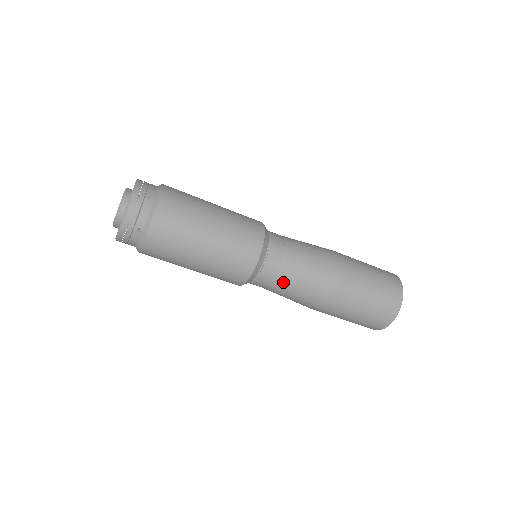
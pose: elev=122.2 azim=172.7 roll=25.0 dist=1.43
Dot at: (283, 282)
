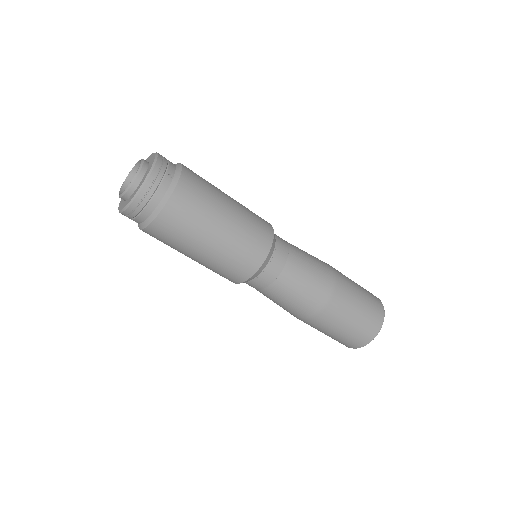
Dot at: (262, 293)
